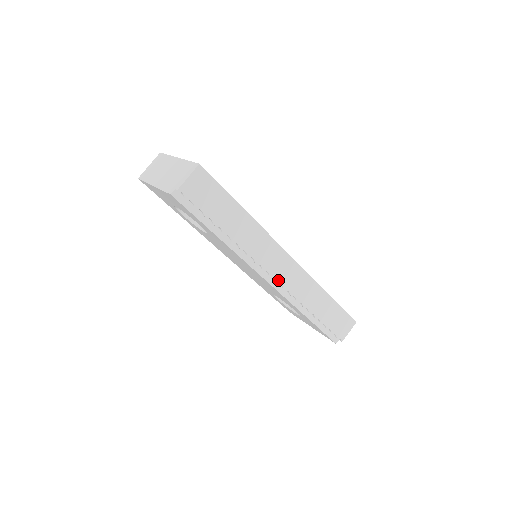
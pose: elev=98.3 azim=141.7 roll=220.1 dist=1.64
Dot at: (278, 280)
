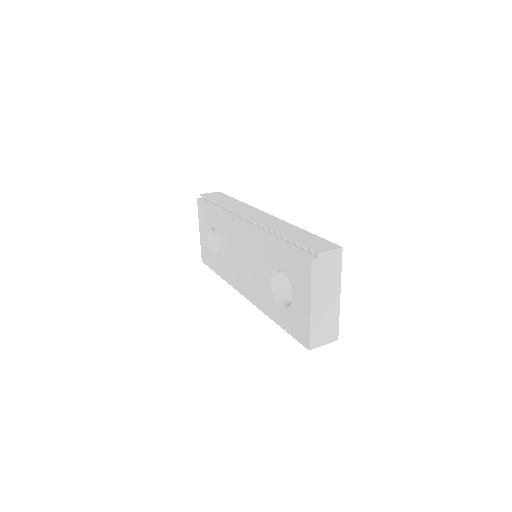
Dot at: (249, 218)
